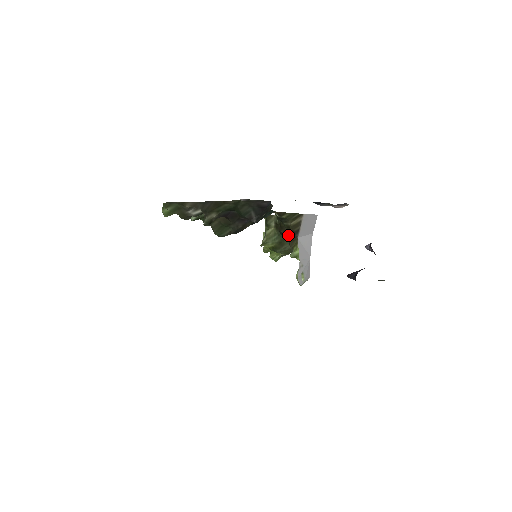
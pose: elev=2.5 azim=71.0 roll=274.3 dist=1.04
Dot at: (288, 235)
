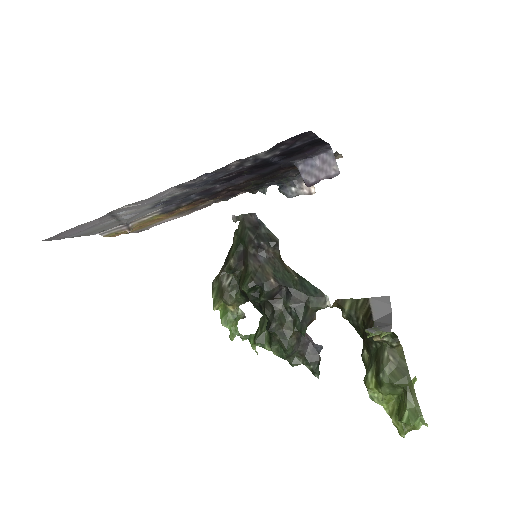
Dot at: occluded
